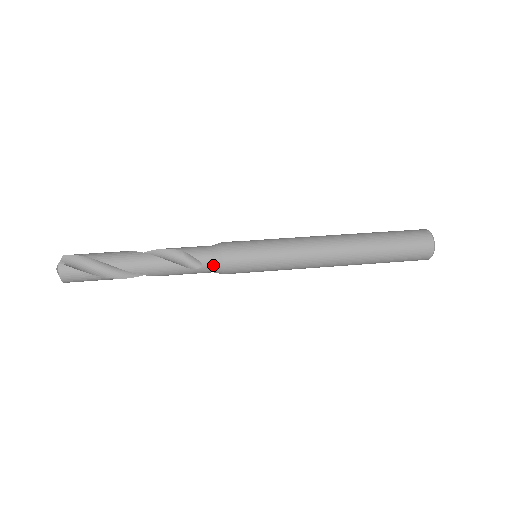
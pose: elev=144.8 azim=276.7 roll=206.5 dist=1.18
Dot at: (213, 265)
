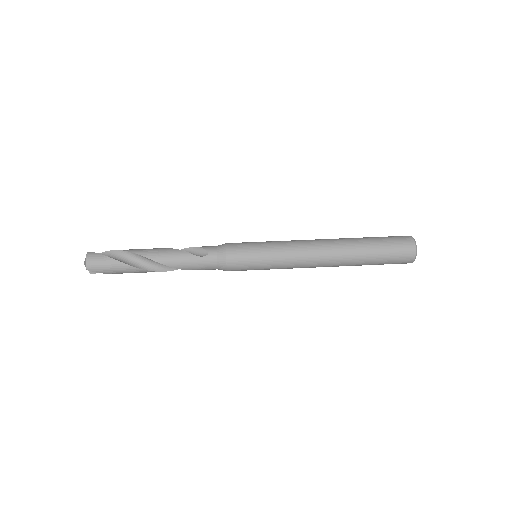
Dot at: (217, 253)
